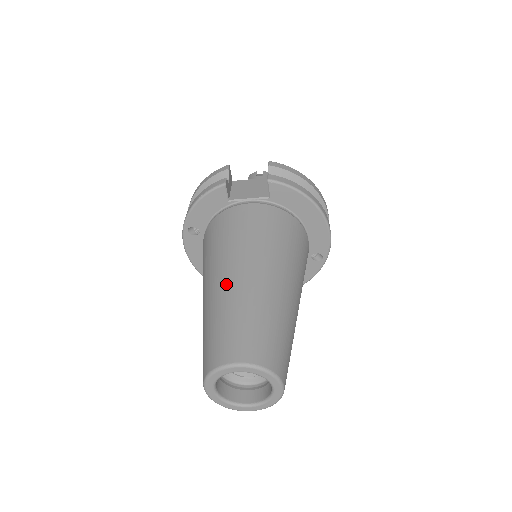
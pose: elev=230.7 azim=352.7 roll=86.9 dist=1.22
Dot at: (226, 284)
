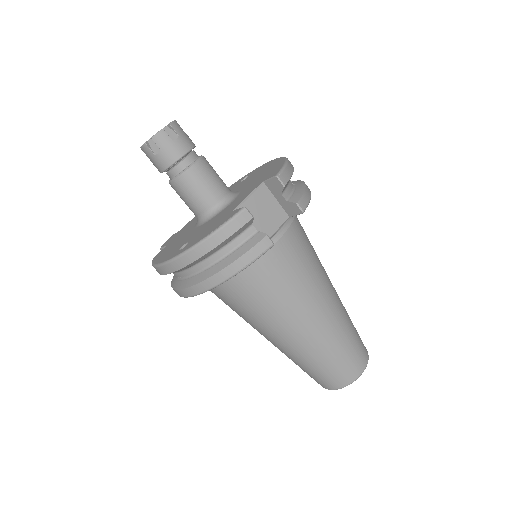
Dot at: (321, 329)
